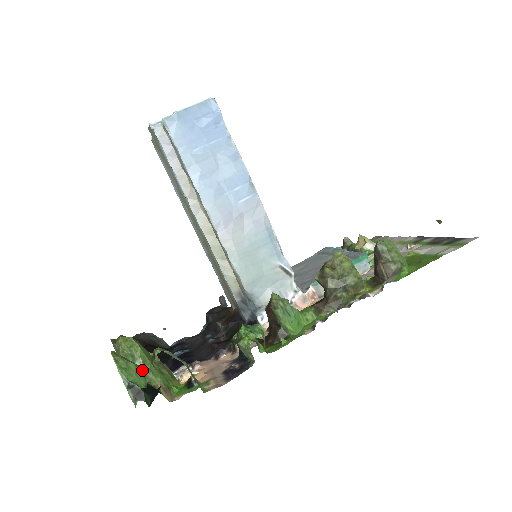
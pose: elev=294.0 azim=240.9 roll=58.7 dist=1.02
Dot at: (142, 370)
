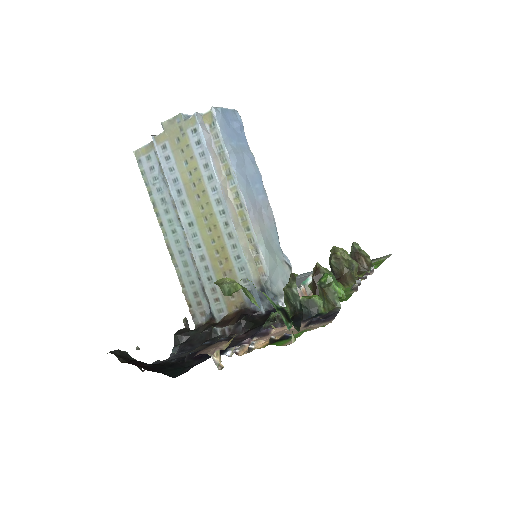
Dot at: occluded
